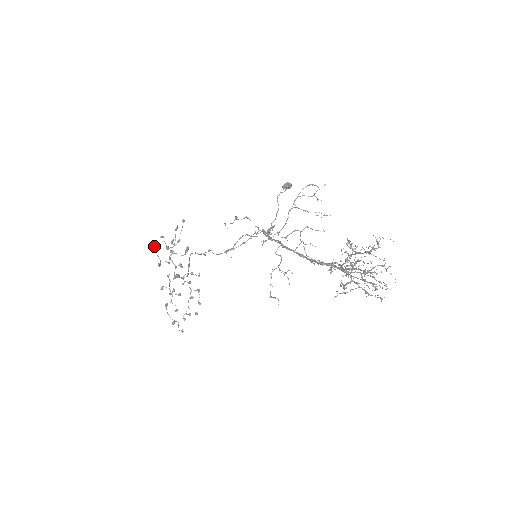
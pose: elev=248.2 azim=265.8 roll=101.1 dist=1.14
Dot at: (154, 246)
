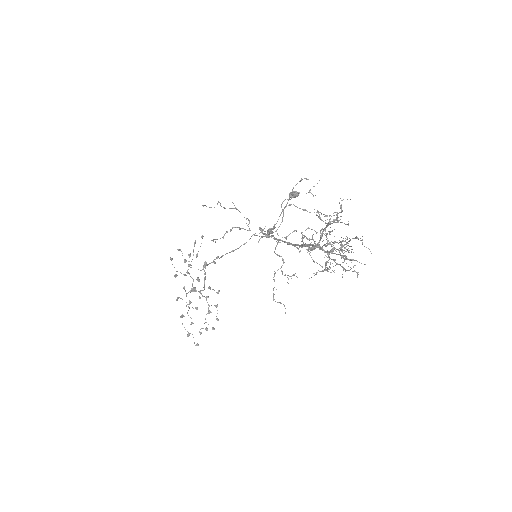
Dot at: (170, 257)
